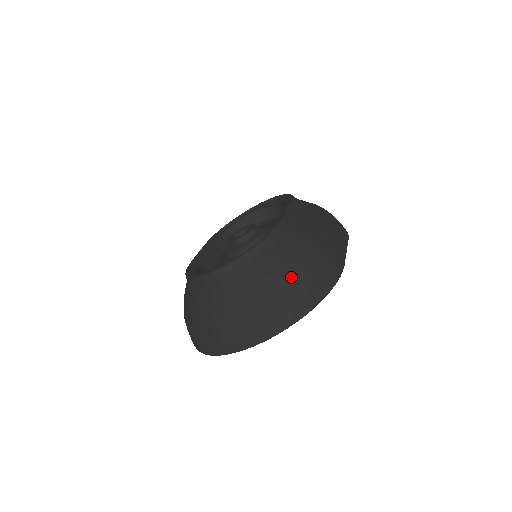
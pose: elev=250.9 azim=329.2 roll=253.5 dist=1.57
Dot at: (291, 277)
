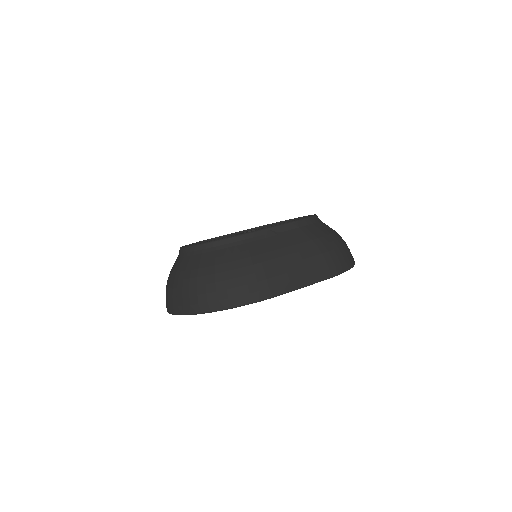
Dot at: (211, 278)
